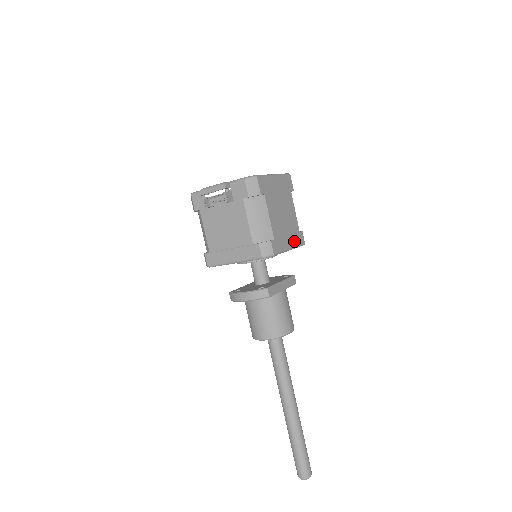
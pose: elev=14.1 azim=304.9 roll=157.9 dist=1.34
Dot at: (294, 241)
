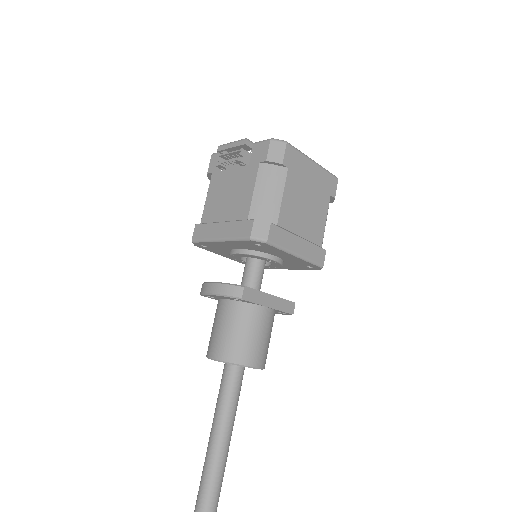
Dot at: (308, 251)
